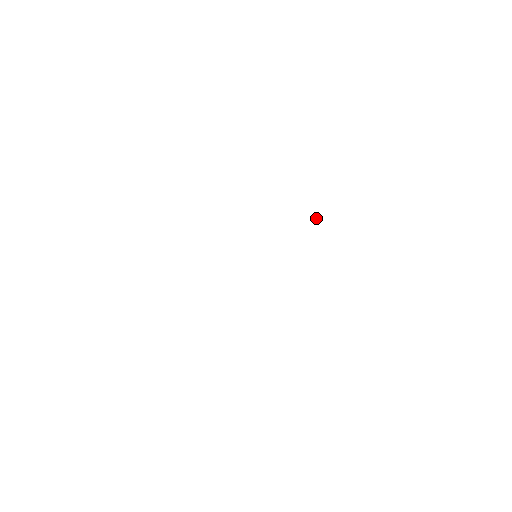
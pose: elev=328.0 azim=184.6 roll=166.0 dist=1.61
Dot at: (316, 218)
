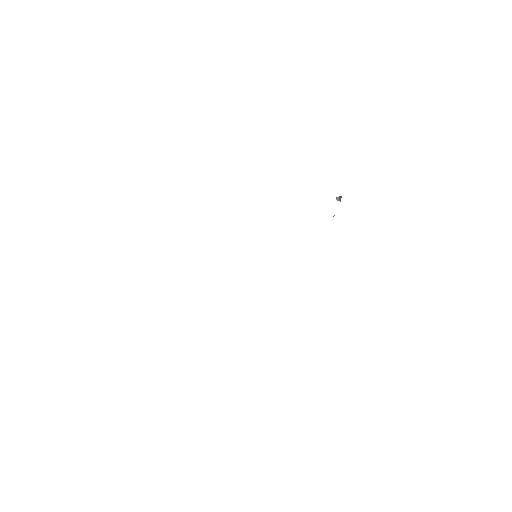
Dot at: occluded
